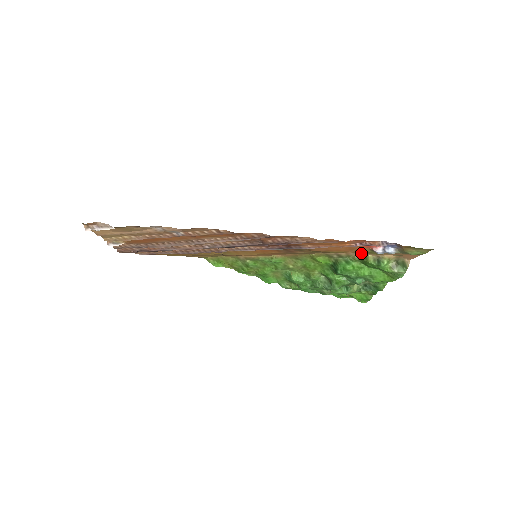
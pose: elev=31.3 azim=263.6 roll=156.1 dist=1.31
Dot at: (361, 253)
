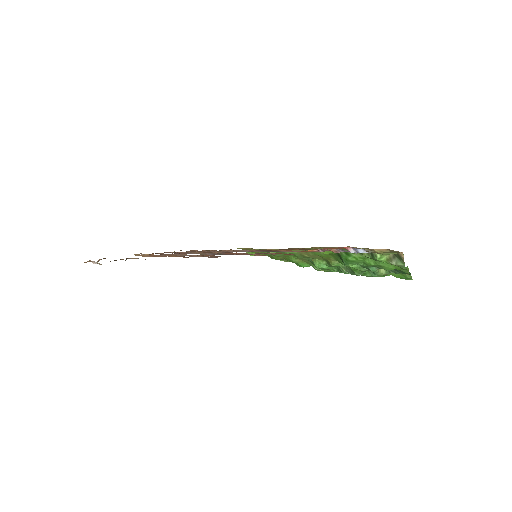
Dot at: occluded
